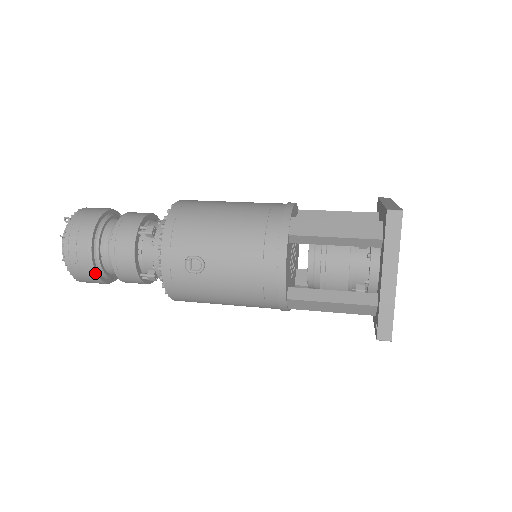
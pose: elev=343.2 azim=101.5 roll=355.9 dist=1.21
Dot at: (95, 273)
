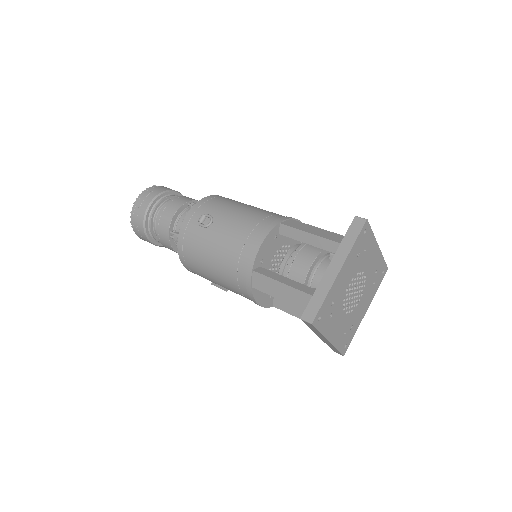
Dot at: (145, 219)
